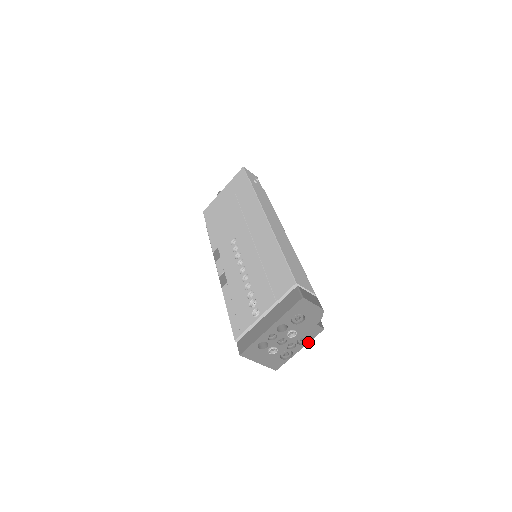
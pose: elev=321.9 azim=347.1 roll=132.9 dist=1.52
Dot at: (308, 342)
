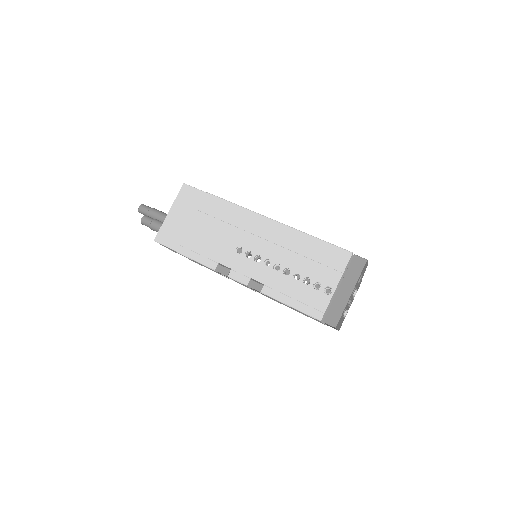
Dot at: occluded
